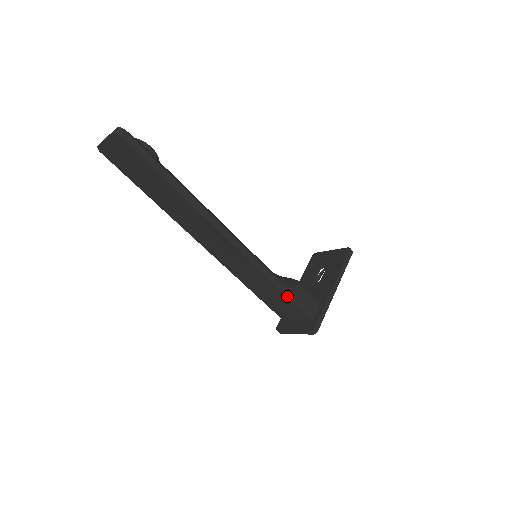
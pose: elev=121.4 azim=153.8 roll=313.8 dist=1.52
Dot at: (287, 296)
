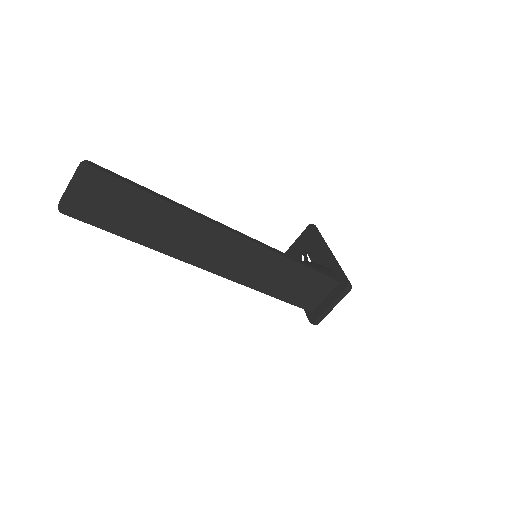
Dot at: (309, 268)
